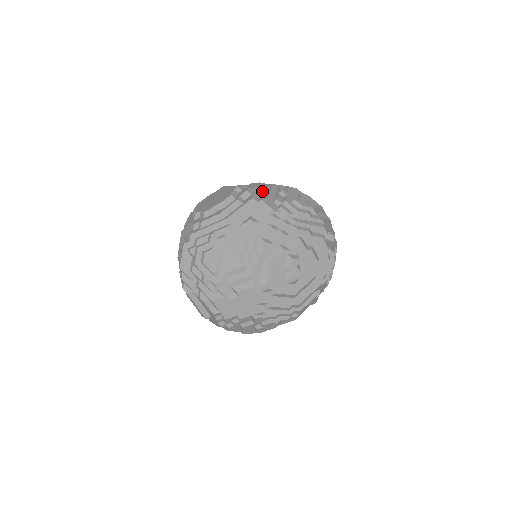
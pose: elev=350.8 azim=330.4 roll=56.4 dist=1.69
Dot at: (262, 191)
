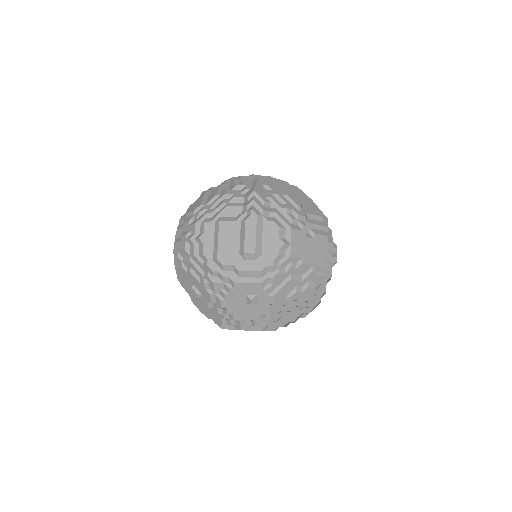
Dot at: occluded
